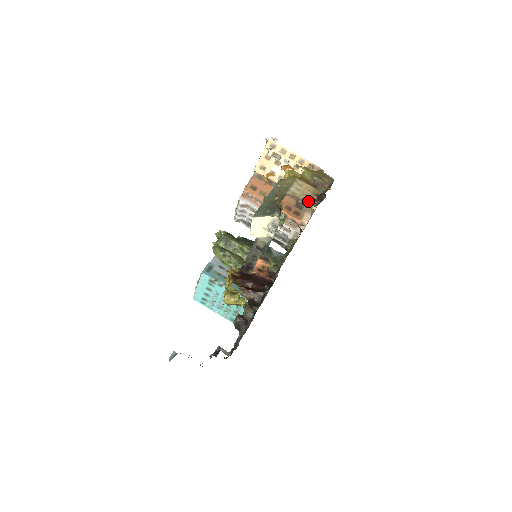
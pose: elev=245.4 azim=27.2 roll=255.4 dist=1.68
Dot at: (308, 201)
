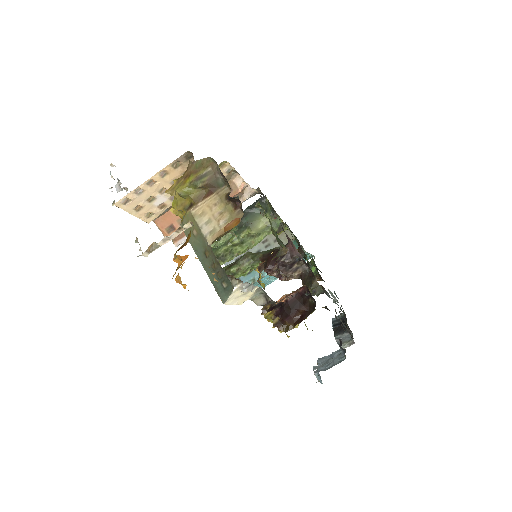
Dot at: (231, 219)
